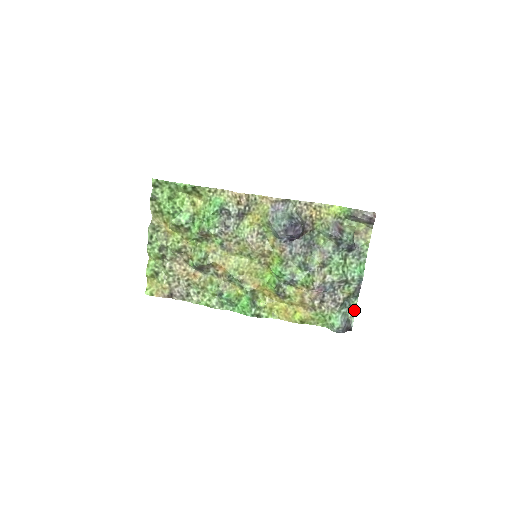
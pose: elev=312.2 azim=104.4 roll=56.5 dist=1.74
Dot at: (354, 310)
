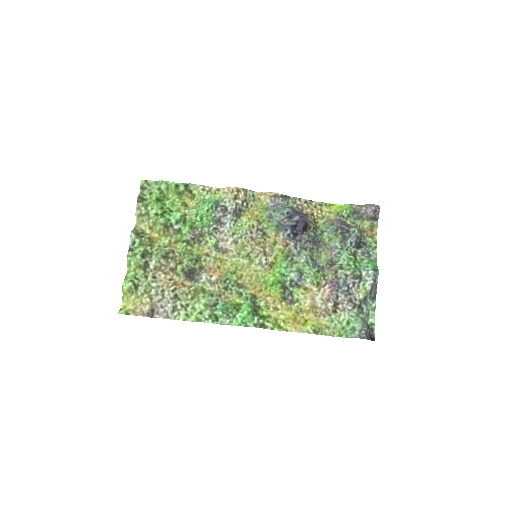
Dot at: (373, 316)
